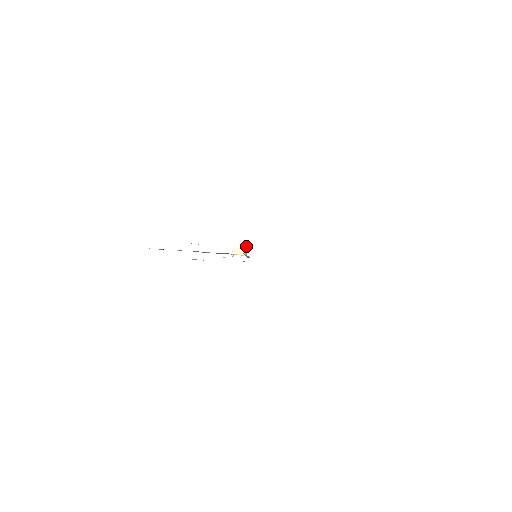
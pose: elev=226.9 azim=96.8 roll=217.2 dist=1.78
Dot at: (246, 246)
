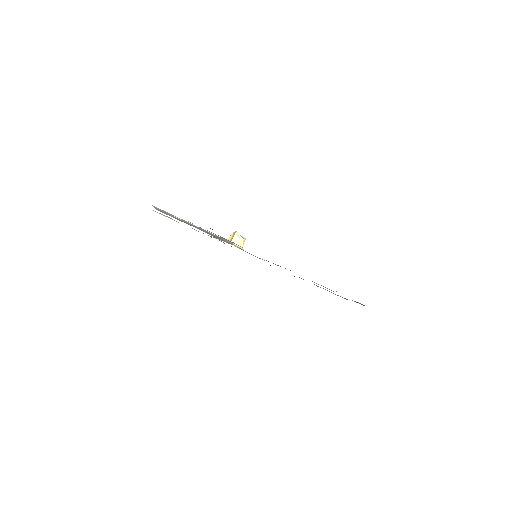
Dot at: occluded
